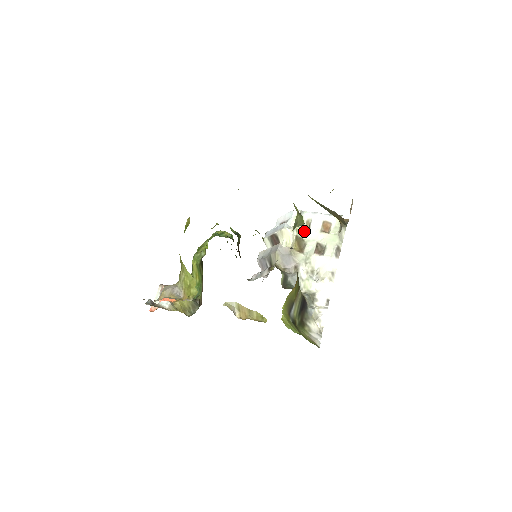
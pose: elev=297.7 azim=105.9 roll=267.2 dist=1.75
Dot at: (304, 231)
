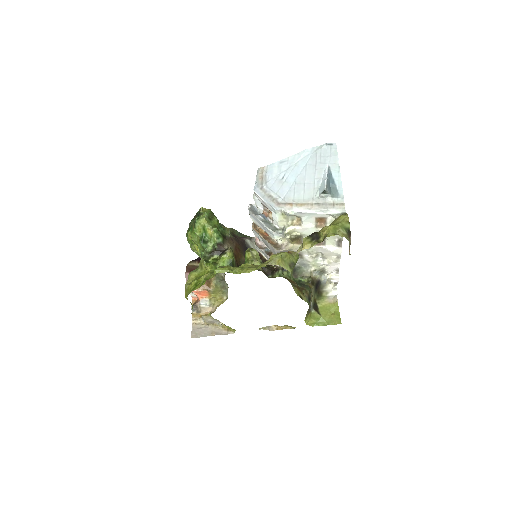
Dot at: (296, 229)
